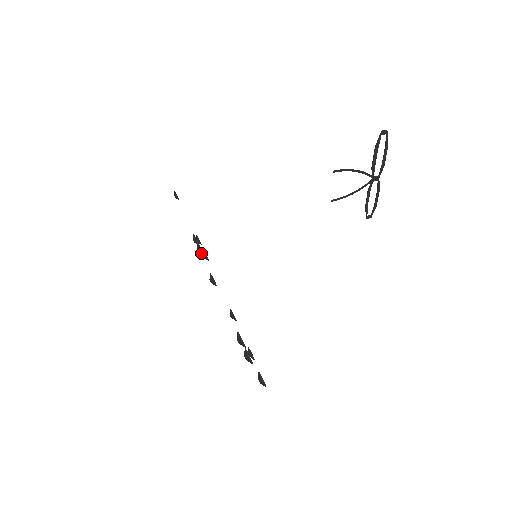
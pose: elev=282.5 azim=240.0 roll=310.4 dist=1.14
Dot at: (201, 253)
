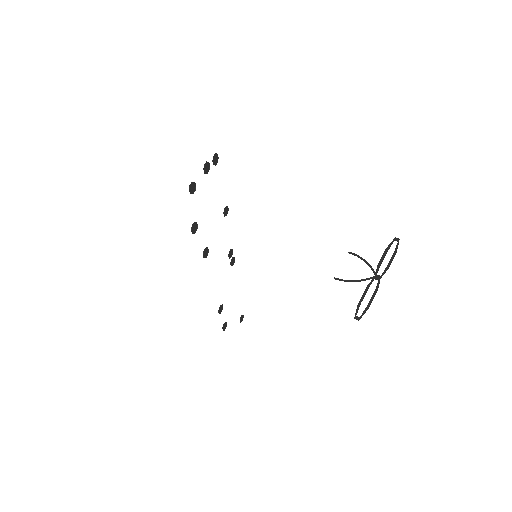
Dot at: (228, 255)
